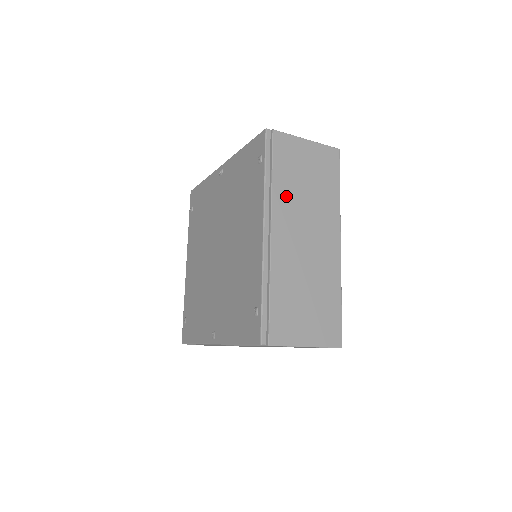
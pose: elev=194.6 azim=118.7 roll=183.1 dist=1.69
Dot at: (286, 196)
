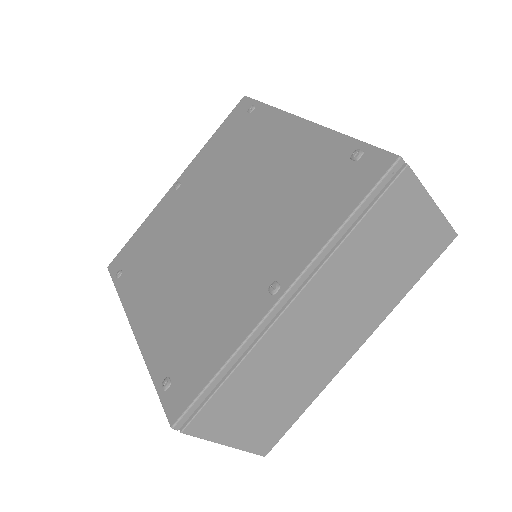
Dot at: occluded
